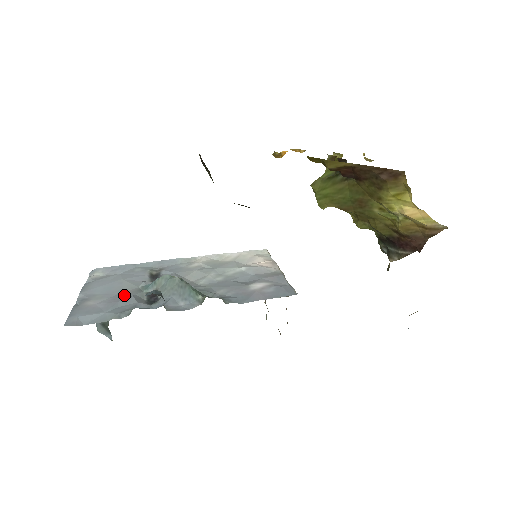
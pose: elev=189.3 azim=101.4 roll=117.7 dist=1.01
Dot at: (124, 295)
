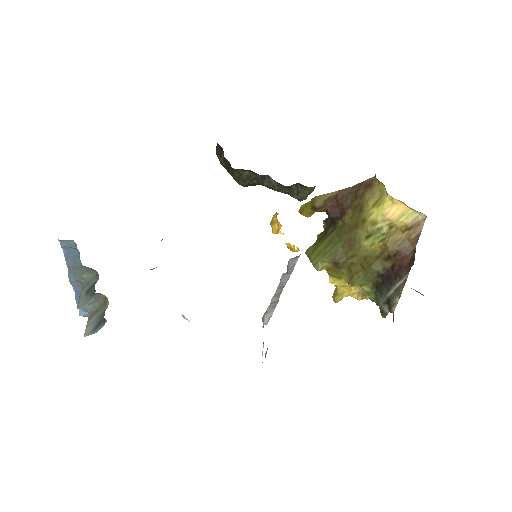
Dot at: occluded
